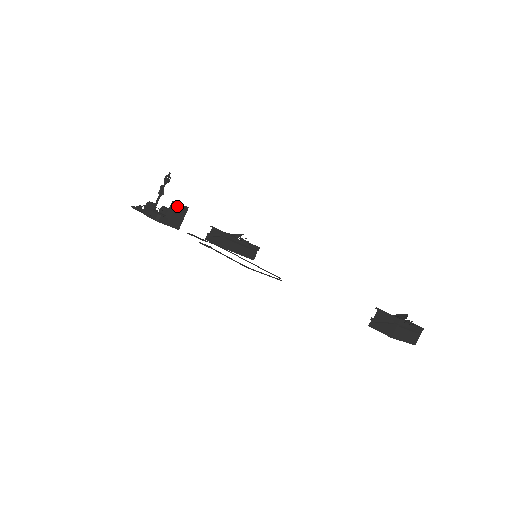
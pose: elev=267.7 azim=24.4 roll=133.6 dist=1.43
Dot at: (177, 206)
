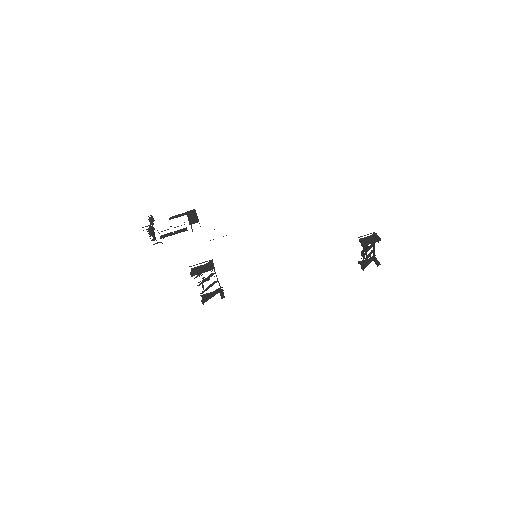
Dot at: occluded
